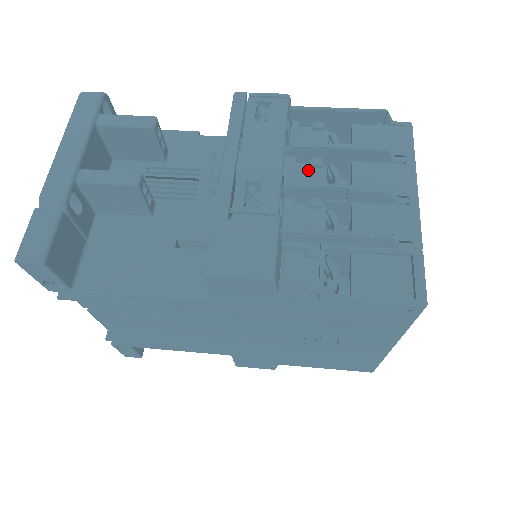
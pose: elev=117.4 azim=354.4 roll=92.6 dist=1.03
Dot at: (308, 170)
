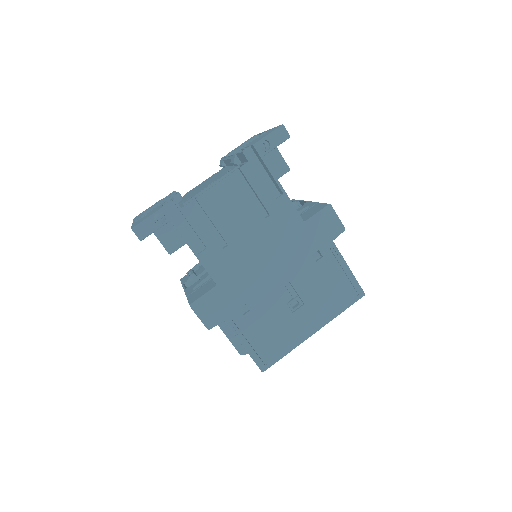
Dot at: occluded
